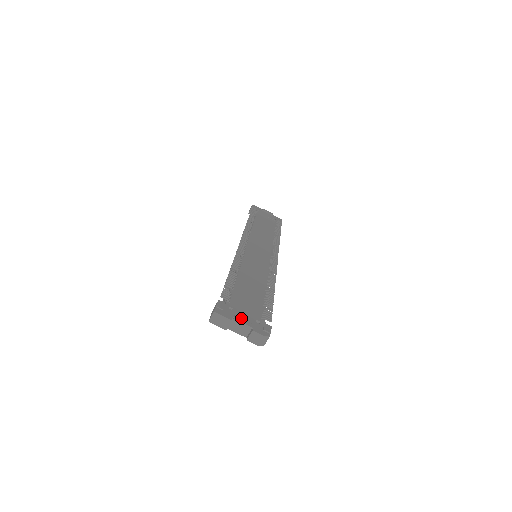
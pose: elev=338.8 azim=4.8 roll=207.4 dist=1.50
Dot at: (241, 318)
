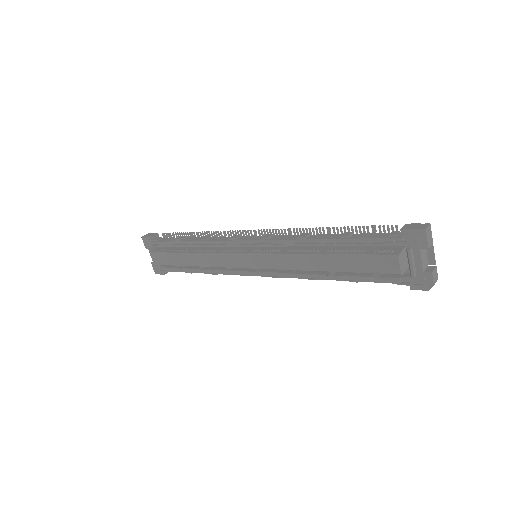
Dot at: (426, 250)
